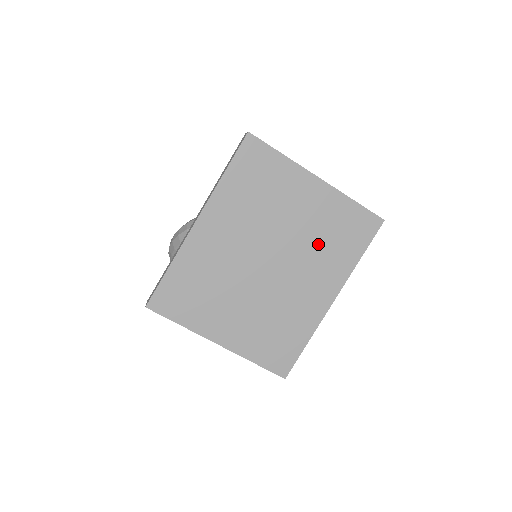
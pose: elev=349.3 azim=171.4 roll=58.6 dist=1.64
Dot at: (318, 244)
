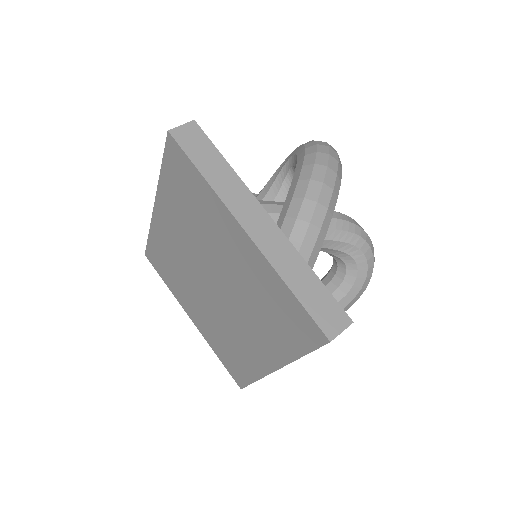
Dot at: (253, 305)
